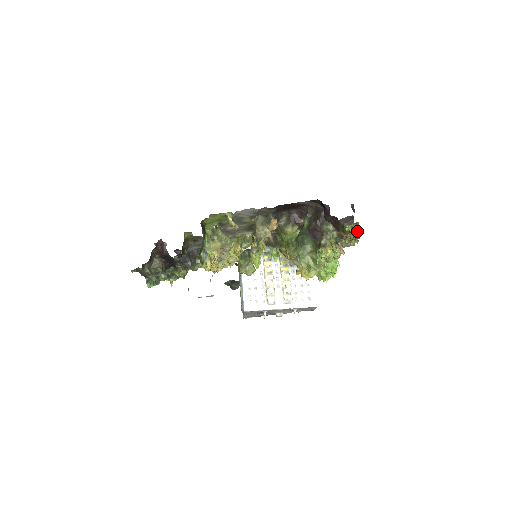
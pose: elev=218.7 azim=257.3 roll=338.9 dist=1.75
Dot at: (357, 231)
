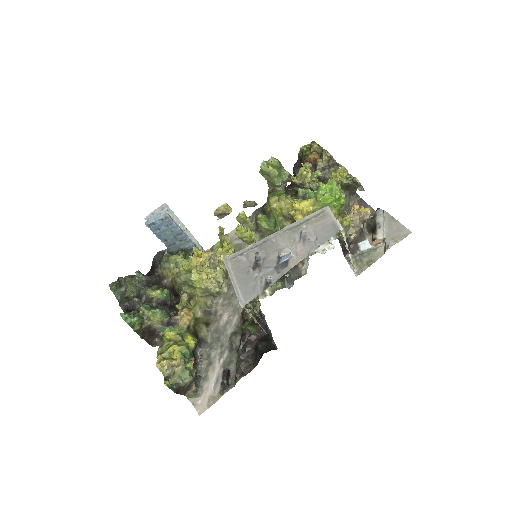
Dot at: (313, 143)
